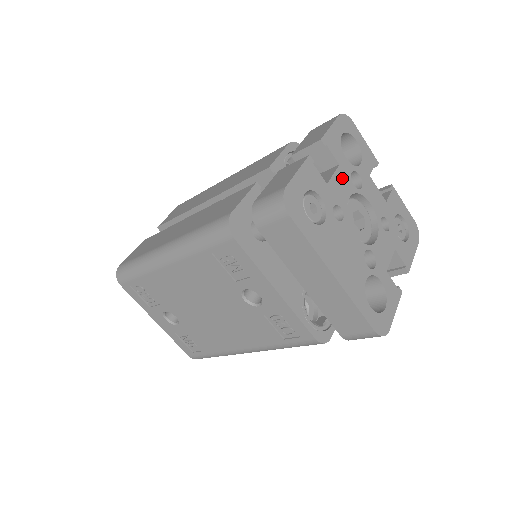
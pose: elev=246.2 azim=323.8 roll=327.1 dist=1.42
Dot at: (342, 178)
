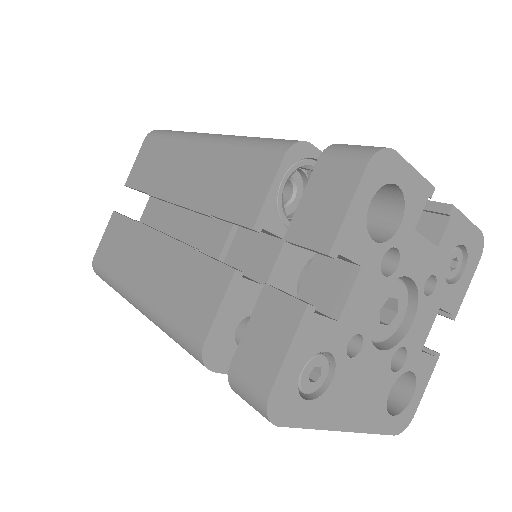
Dot at: (365, 284)
